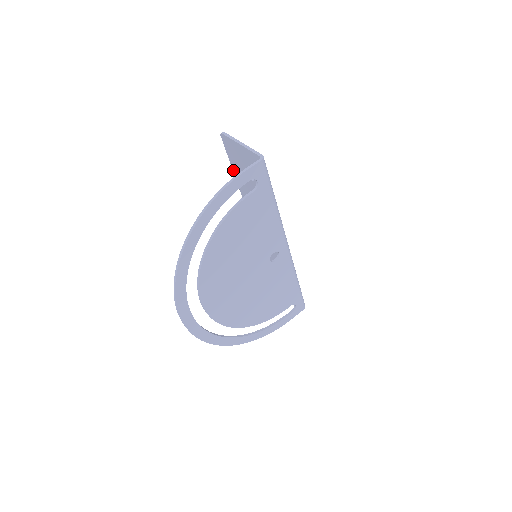
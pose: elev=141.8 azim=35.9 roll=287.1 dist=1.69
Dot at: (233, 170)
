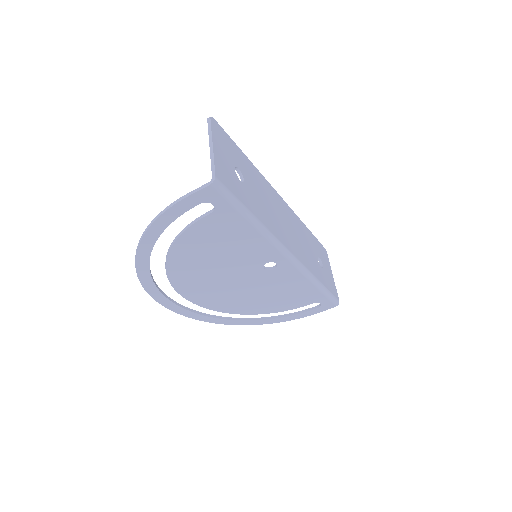
Dot at: occluded
